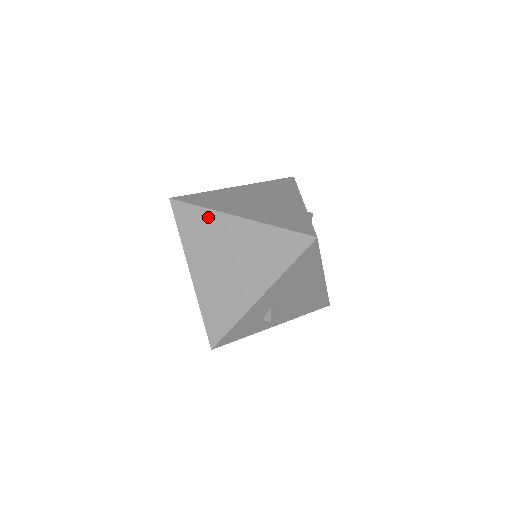
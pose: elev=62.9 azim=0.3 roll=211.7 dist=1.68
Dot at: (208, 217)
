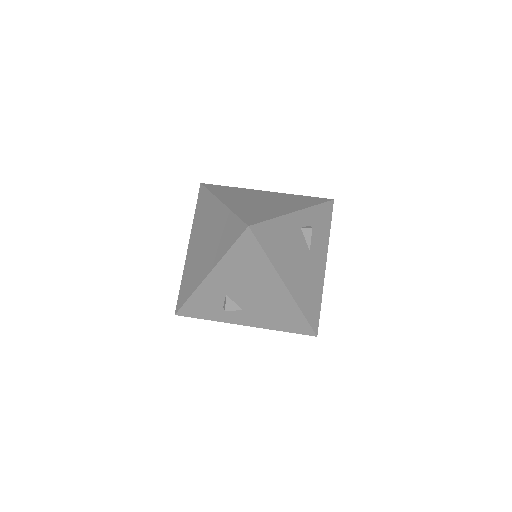
Dot at: (209, 200)
